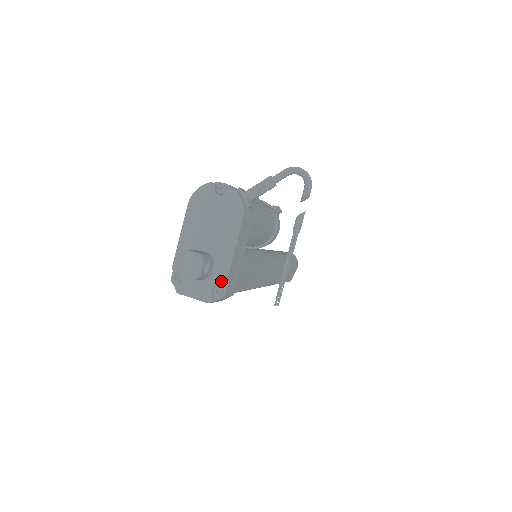
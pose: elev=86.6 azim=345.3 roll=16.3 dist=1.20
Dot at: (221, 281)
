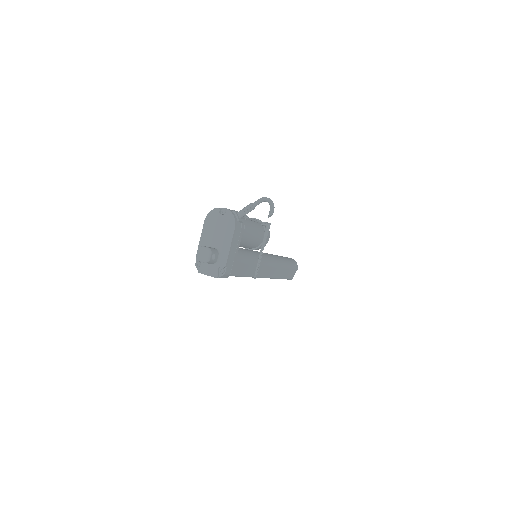
Dot at: (223, 265)
